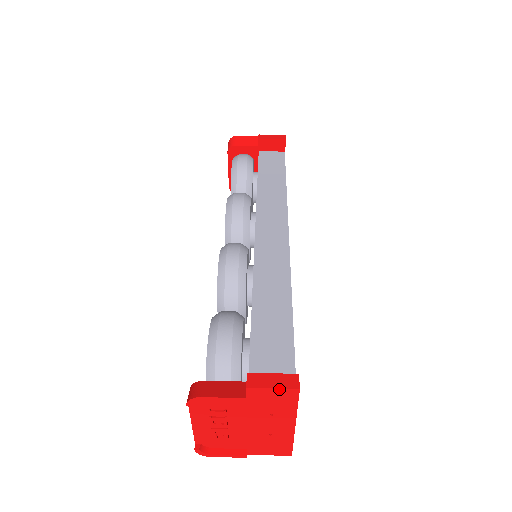
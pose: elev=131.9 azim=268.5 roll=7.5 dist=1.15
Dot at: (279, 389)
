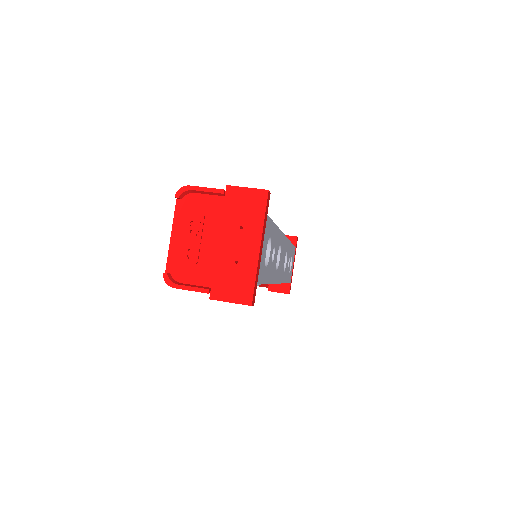
Dot at: (252, 189)
